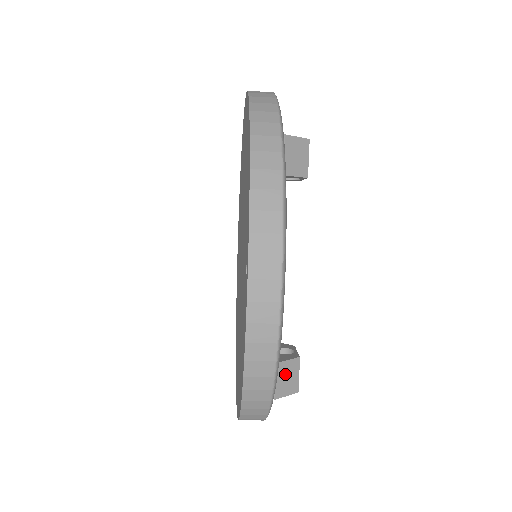
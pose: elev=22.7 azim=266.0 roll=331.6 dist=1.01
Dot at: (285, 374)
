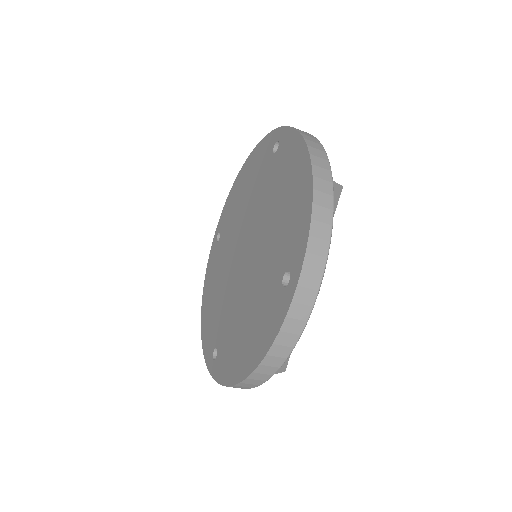
Dot at: occluded
